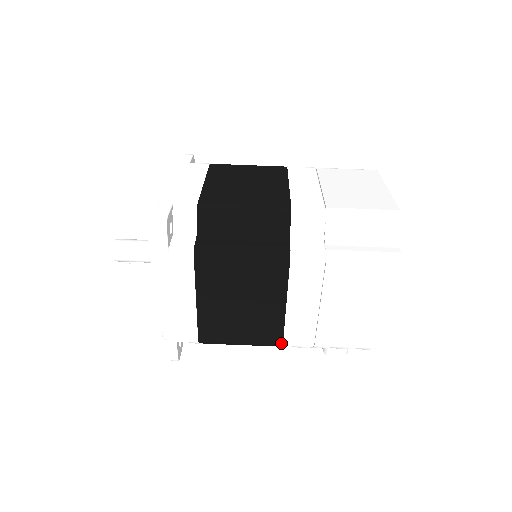
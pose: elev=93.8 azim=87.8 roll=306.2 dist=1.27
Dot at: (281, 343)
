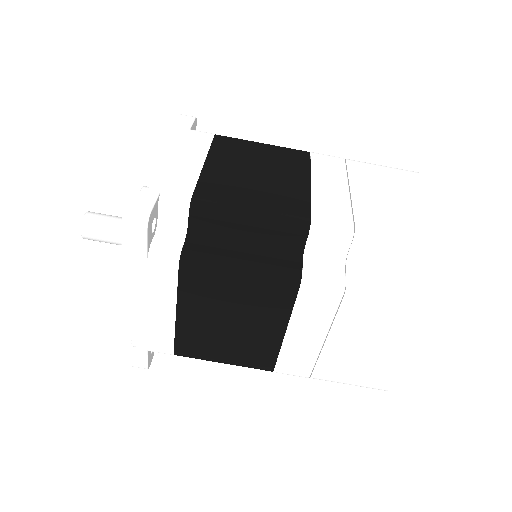
Dot at: (272, 369)
